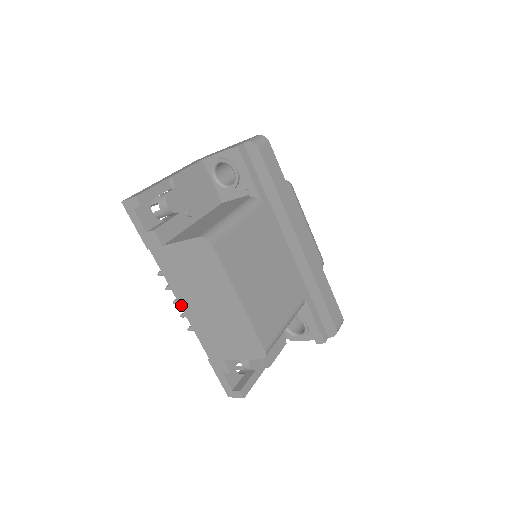
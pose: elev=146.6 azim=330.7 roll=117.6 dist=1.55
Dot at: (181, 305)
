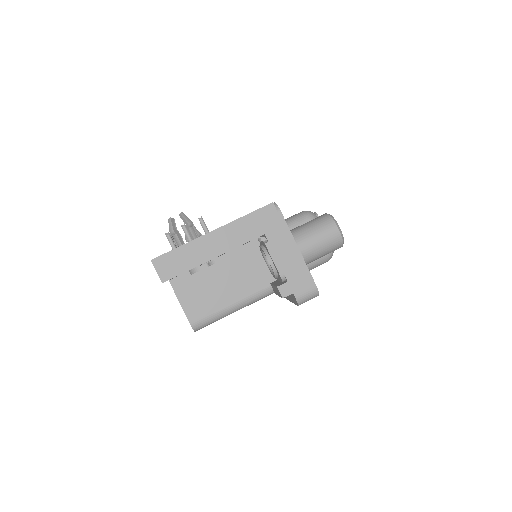
Dot at: occluded
